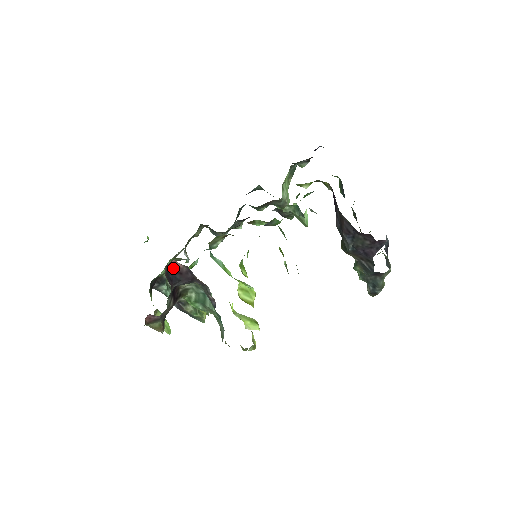
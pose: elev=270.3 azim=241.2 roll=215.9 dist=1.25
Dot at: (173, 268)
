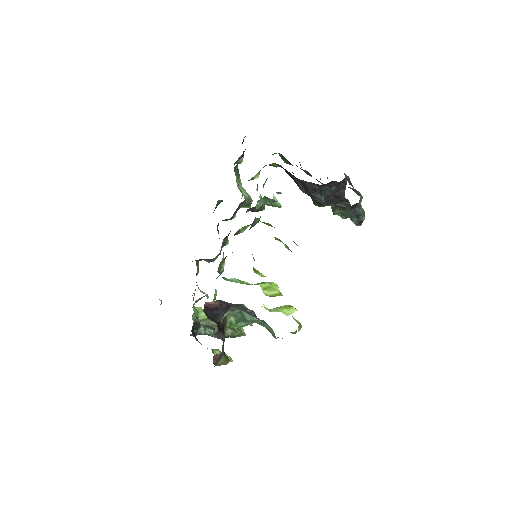
Dot at: (208, 309)
